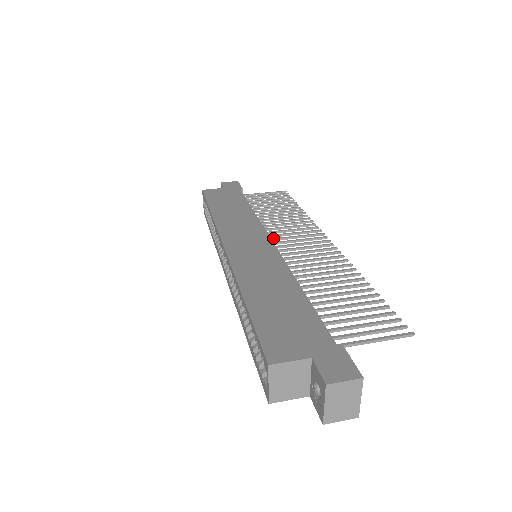
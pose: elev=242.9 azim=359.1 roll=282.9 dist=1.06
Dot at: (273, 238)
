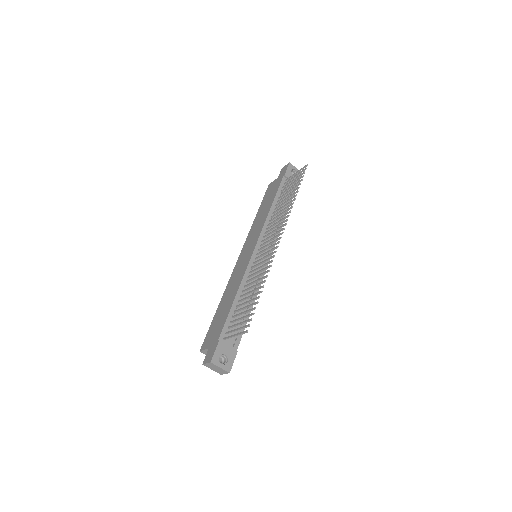
Dot at: (263, 240)
